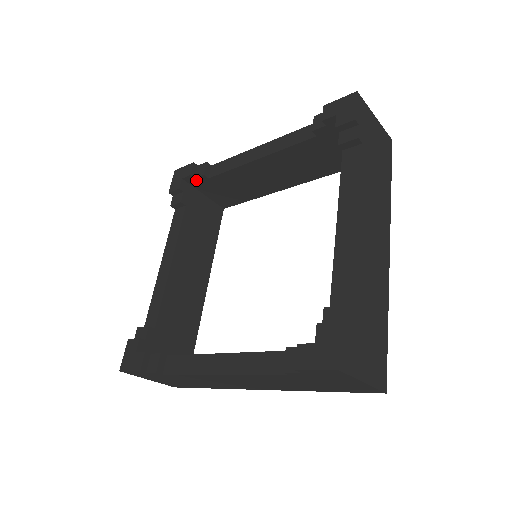
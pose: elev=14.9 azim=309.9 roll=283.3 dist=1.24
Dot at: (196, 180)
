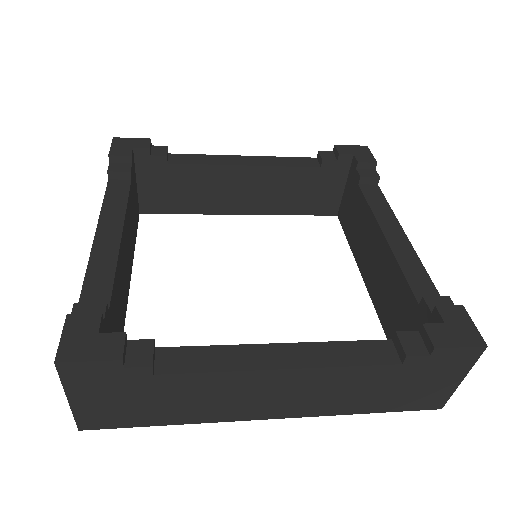
Dot at: (149, 159)
